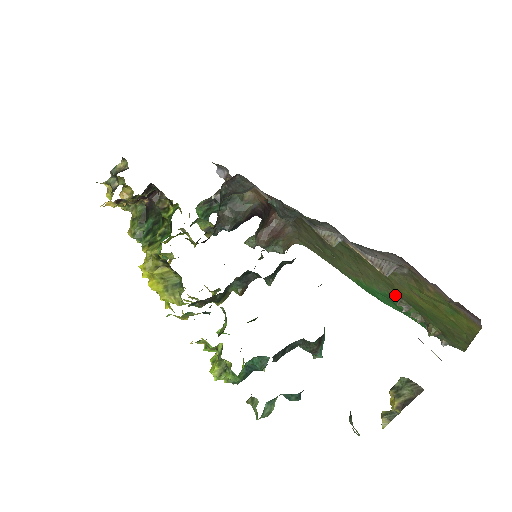
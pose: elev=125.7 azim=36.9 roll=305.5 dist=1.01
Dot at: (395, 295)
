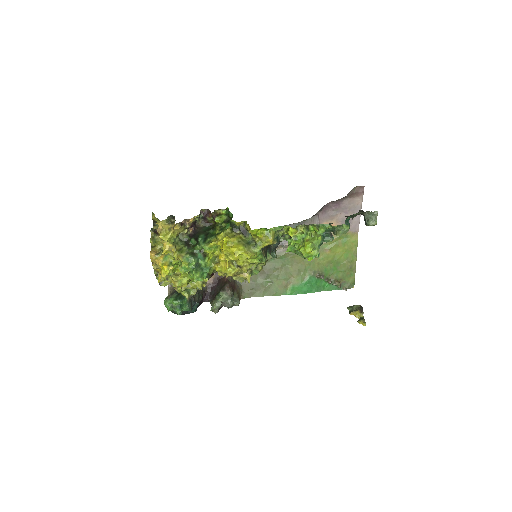
Dot at: (314, 273)
